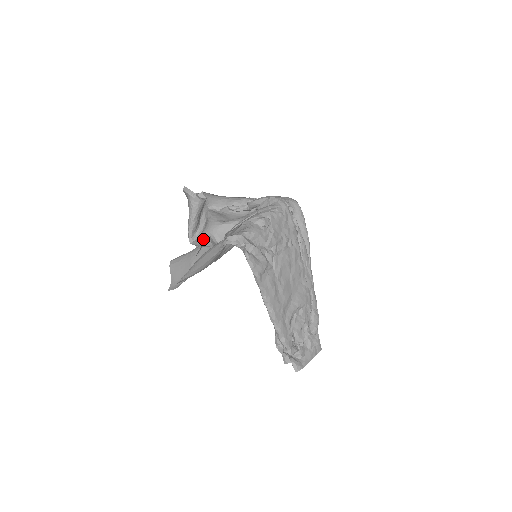
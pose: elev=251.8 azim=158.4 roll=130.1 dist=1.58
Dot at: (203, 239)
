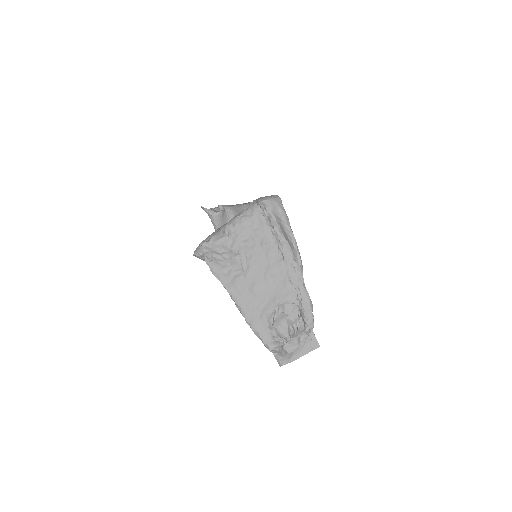
Dot at: occluded
